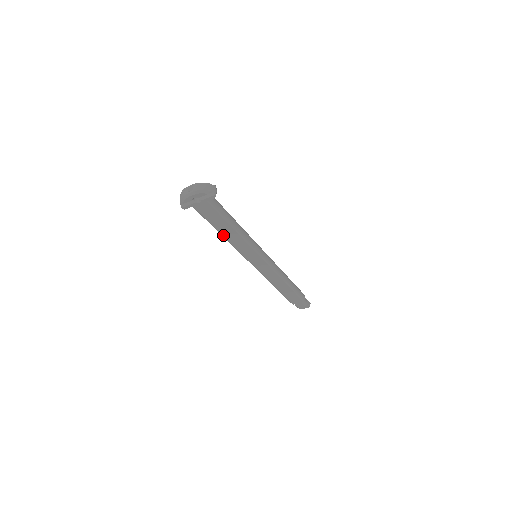
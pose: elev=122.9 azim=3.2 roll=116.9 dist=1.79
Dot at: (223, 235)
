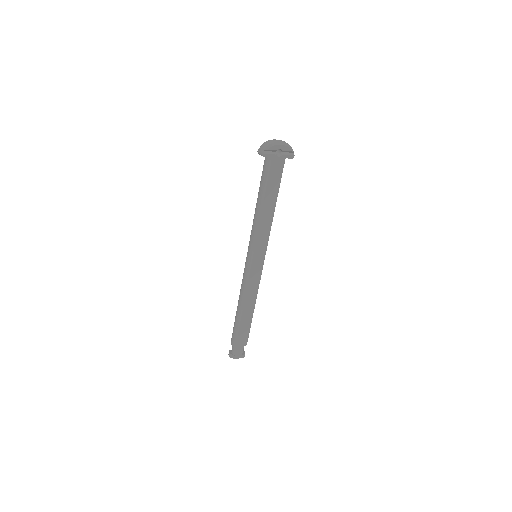
Dot at: (262, 208)
